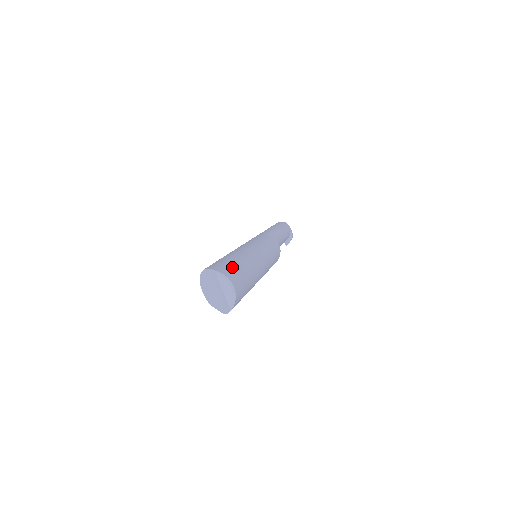
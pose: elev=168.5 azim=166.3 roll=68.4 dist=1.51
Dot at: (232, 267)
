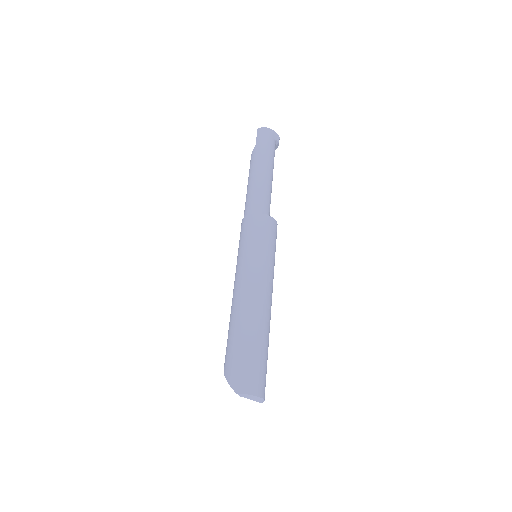
Dot at: (248, 366)
